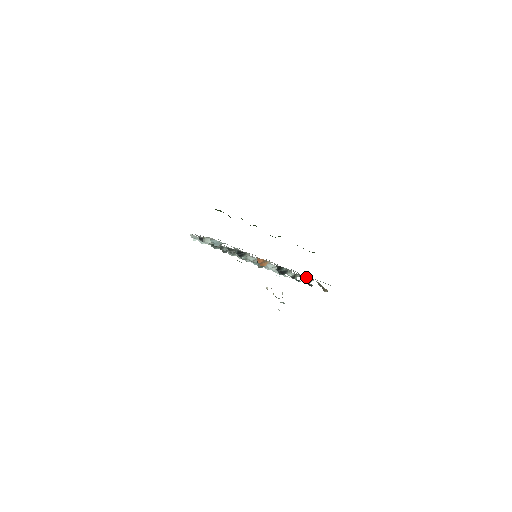
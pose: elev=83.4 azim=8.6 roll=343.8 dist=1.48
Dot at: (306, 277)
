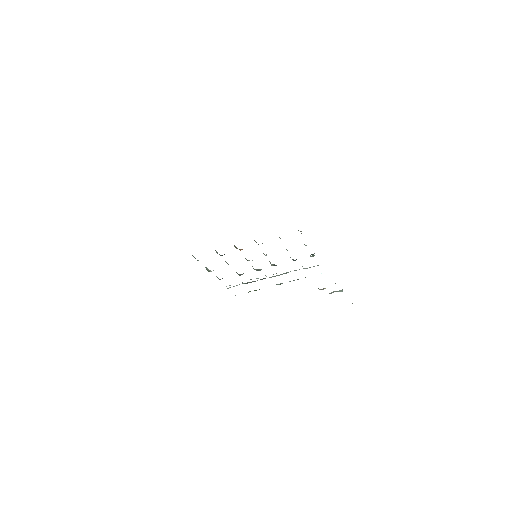
Dot at: occluded
